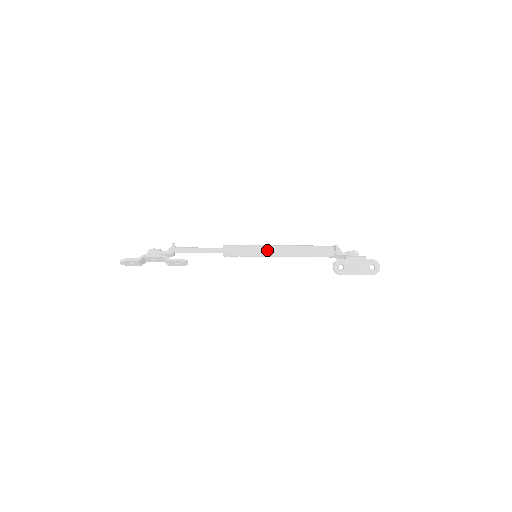
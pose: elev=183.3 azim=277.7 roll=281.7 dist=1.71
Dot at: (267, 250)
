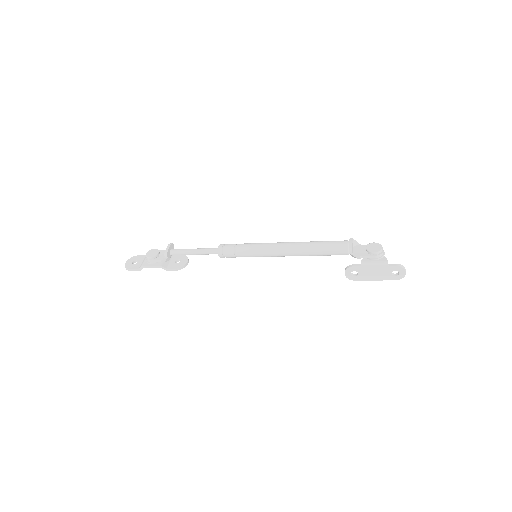
Dot at: (266, 255)
